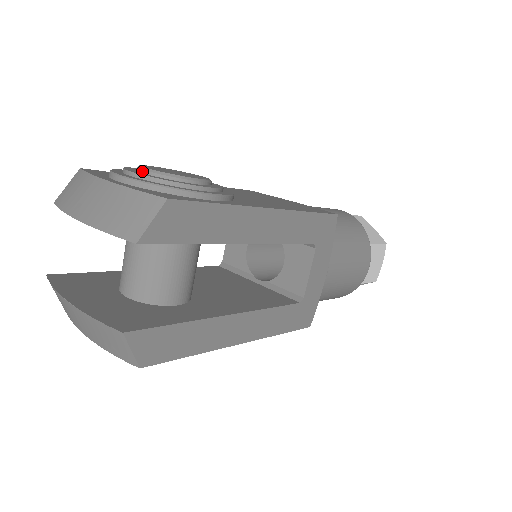
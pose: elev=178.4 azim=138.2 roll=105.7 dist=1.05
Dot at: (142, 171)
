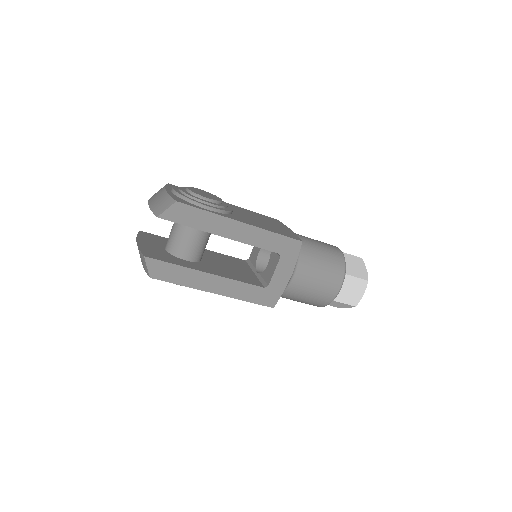
Dot at: (186, 189)
